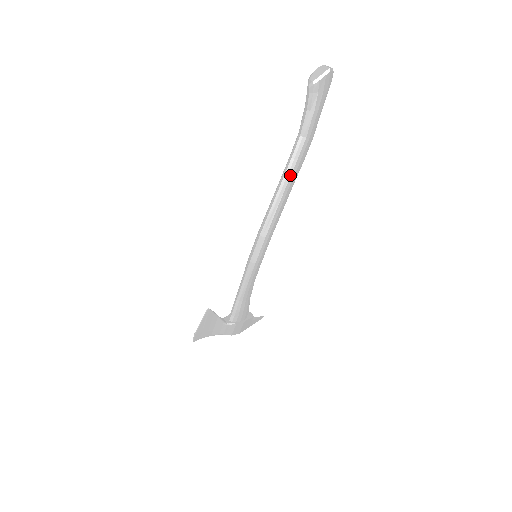
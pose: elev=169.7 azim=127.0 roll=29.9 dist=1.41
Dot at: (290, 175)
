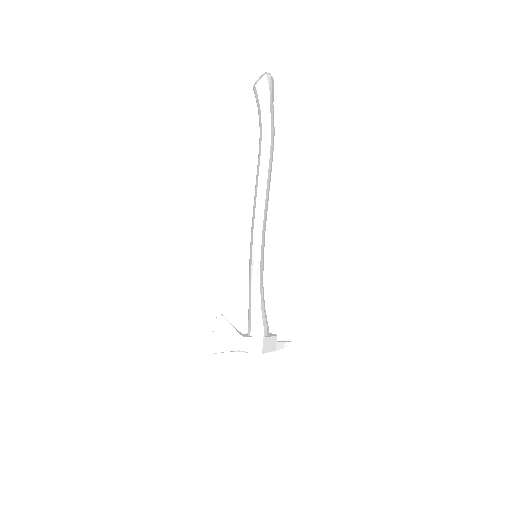
Dot at: (261, 167)
